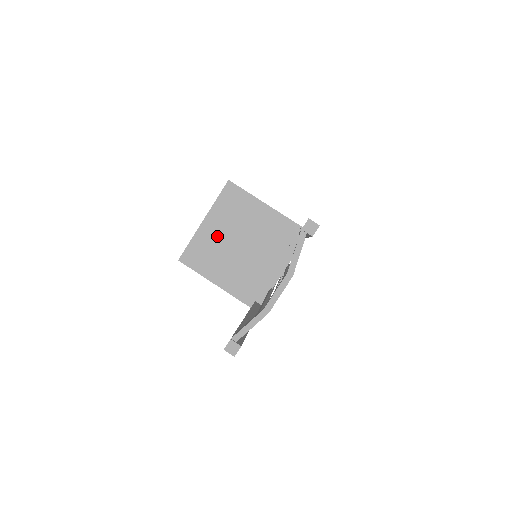
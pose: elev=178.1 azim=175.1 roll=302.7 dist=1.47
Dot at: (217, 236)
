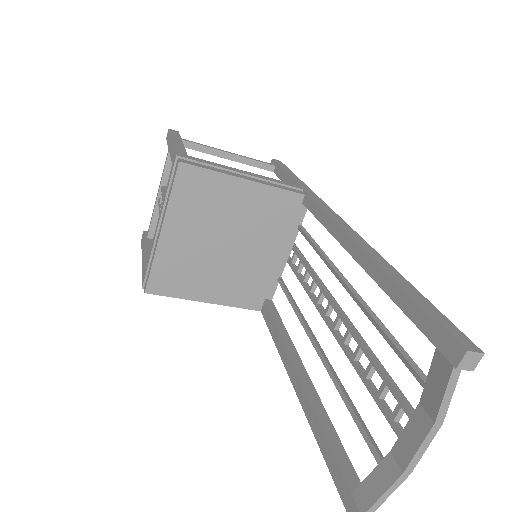
Dot at: (189, 244)
